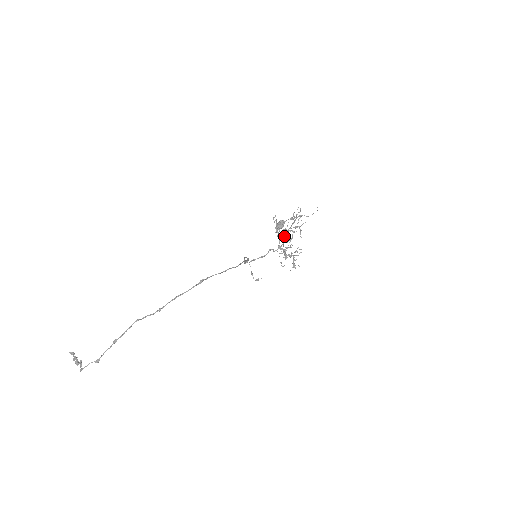
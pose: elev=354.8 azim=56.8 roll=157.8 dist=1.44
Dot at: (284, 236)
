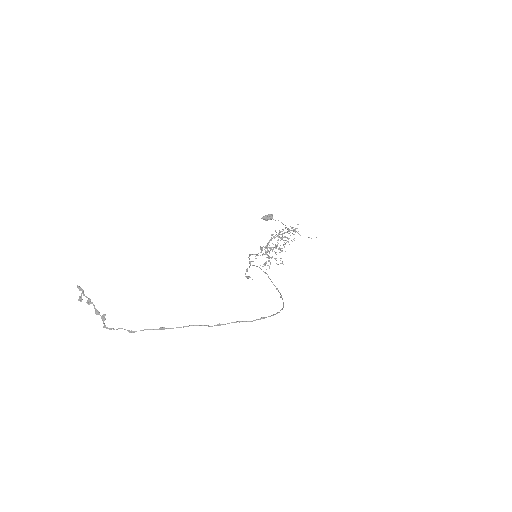
Dot at: occluded
